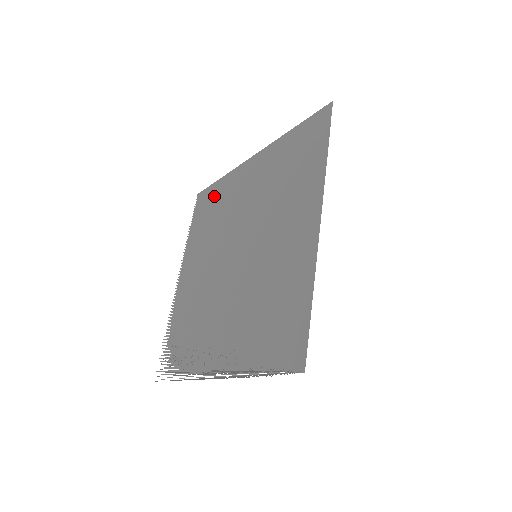
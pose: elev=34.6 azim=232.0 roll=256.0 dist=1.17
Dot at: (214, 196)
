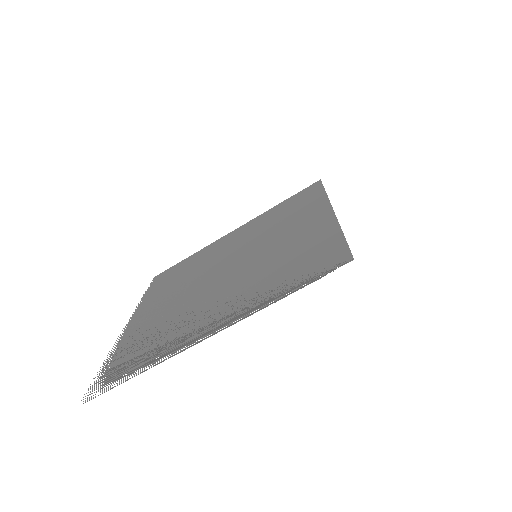
Dot at: (183, 264)
